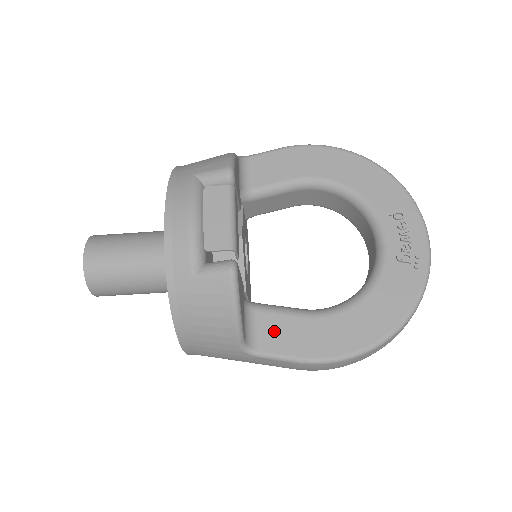
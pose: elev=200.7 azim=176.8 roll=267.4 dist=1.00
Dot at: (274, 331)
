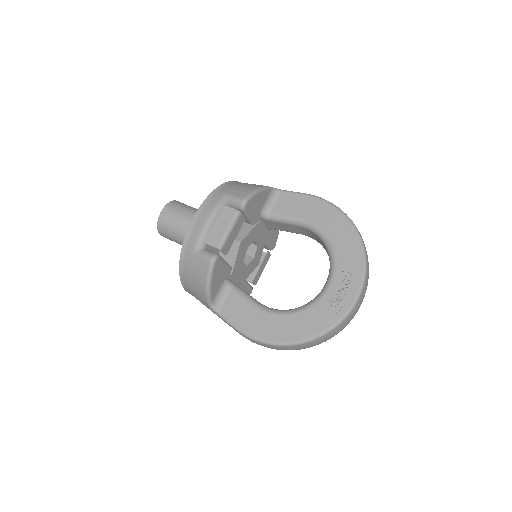
Dot at: (233, 305)
